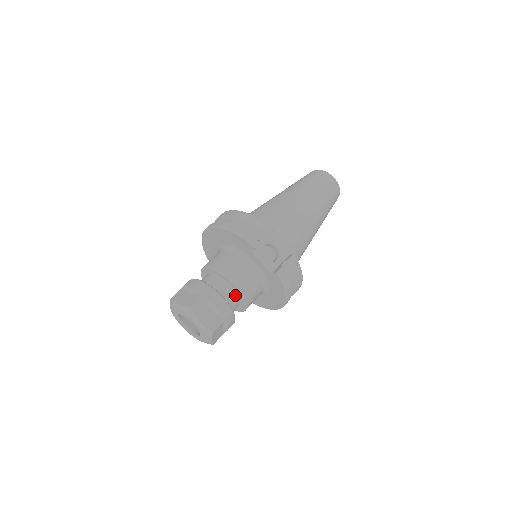
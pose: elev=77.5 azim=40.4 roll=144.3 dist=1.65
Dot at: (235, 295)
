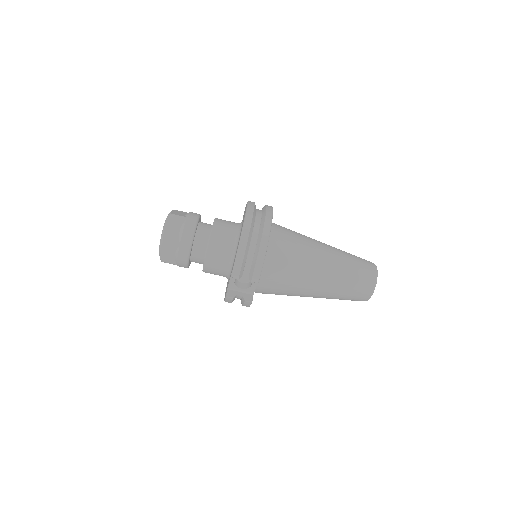
Dot at: (202, 262)
